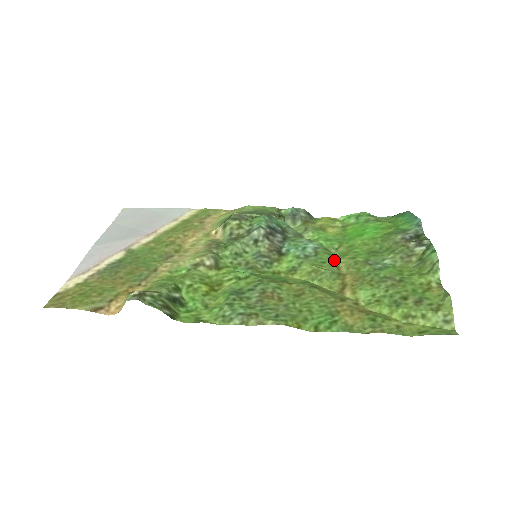
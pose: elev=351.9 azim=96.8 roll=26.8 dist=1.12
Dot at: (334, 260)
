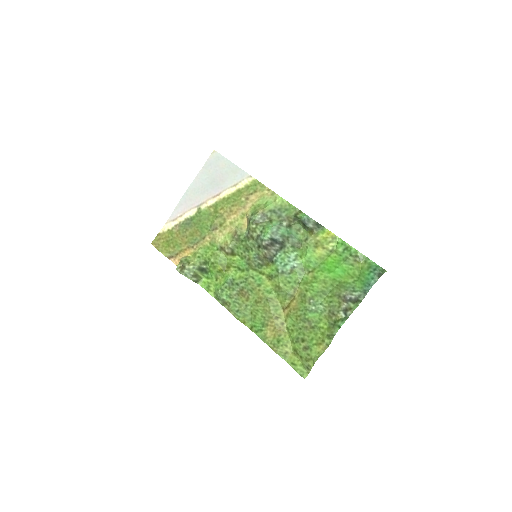
Dot at: (297, 283)
